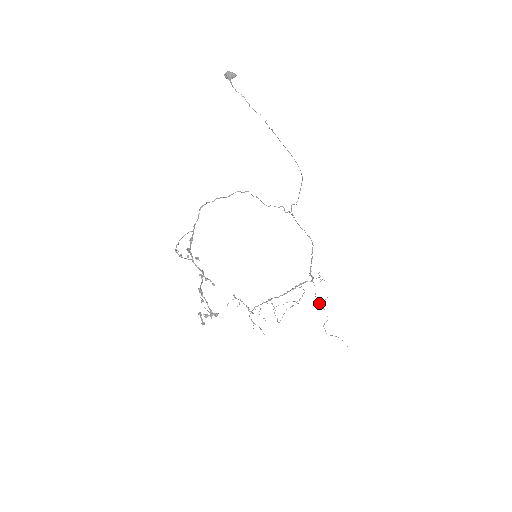
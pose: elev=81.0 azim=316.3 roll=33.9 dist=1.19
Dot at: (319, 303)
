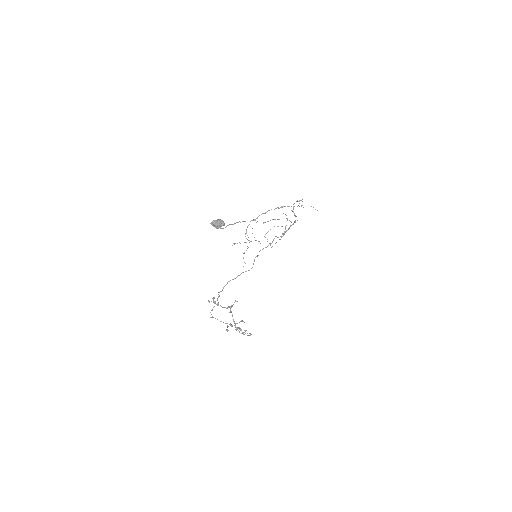
Dot at: occluded
